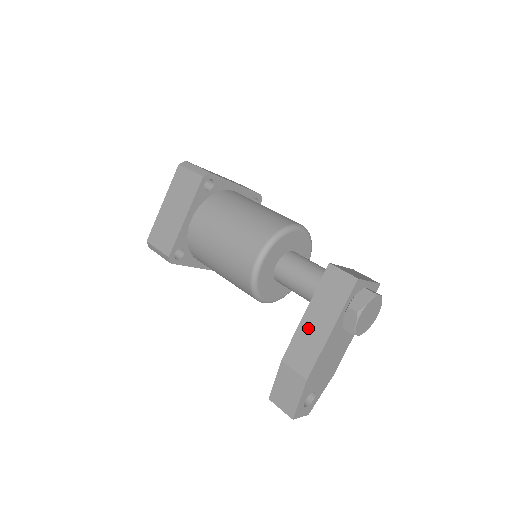
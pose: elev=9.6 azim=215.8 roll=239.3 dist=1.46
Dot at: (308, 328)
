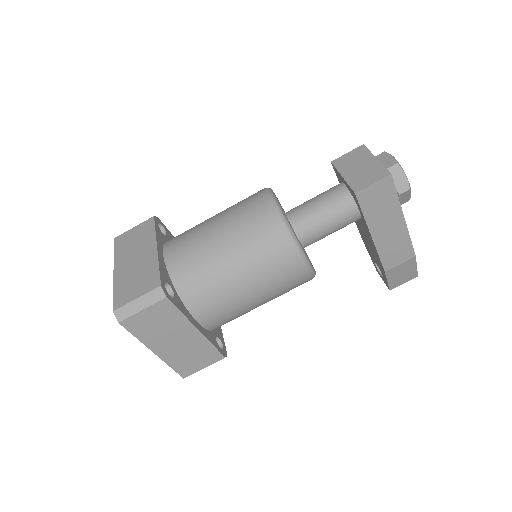
Dot at: (385, 239)
